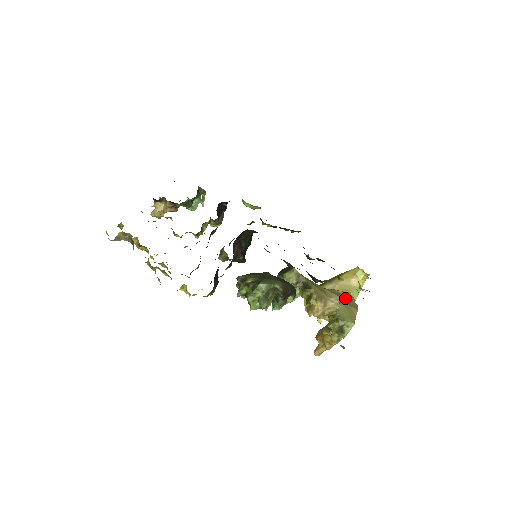
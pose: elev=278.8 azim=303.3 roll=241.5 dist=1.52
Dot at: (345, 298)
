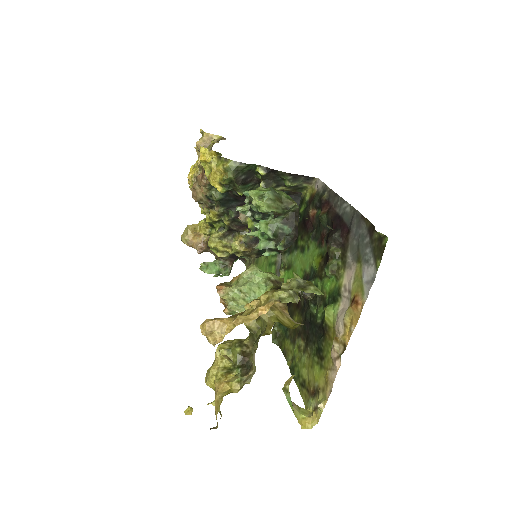
Dot at: occluded
